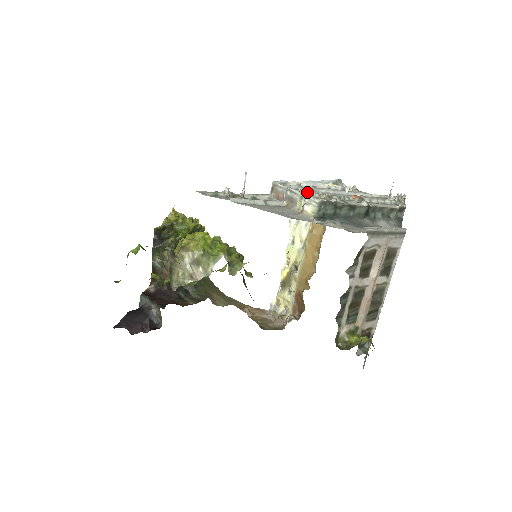
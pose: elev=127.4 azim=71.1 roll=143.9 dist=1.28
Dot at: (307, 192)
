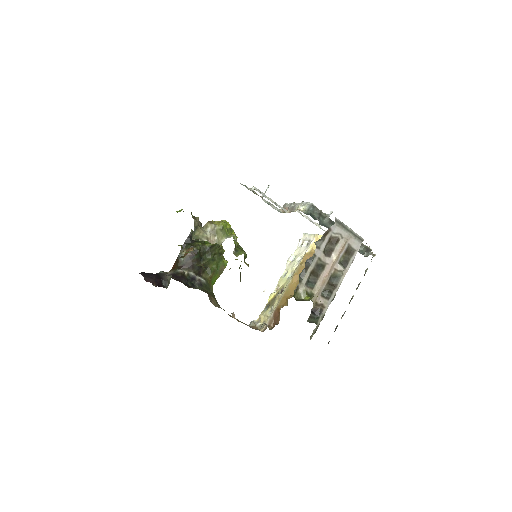
Dot at: occluded
